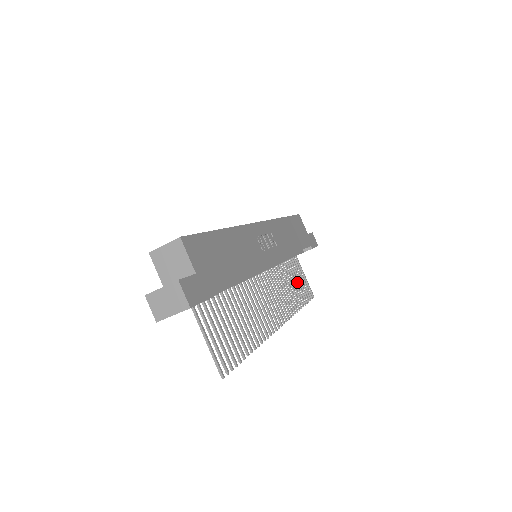
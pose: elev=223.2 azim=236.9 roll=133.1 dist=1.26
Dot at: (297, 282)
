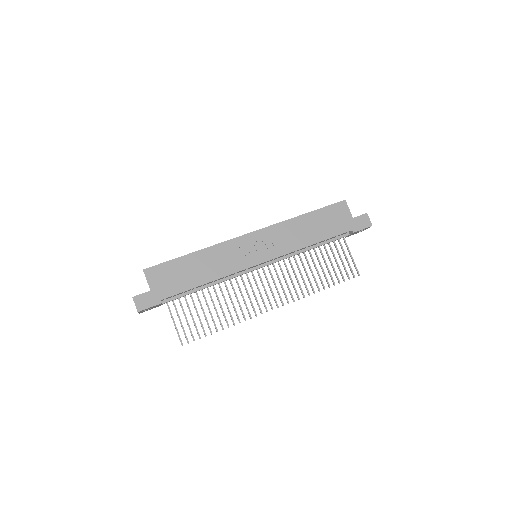
Dot at: (331, 265)
